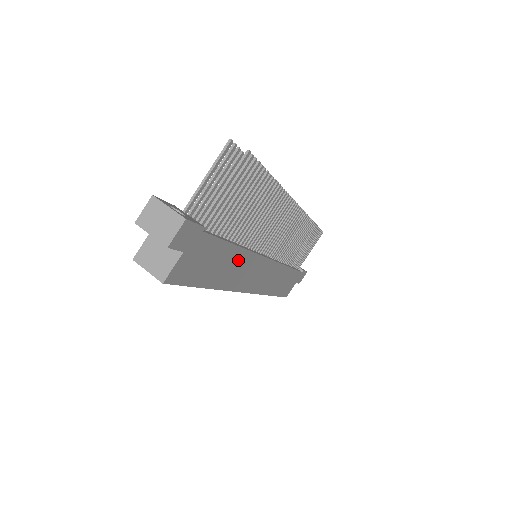
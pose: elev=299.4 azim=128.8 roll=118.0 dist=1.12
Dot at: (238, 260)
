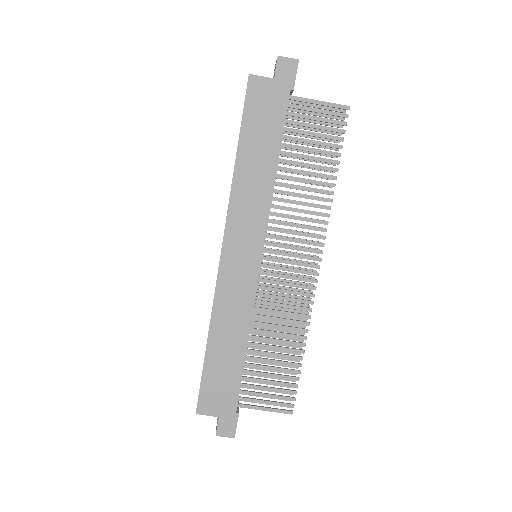
Dot at: (263, 181)
